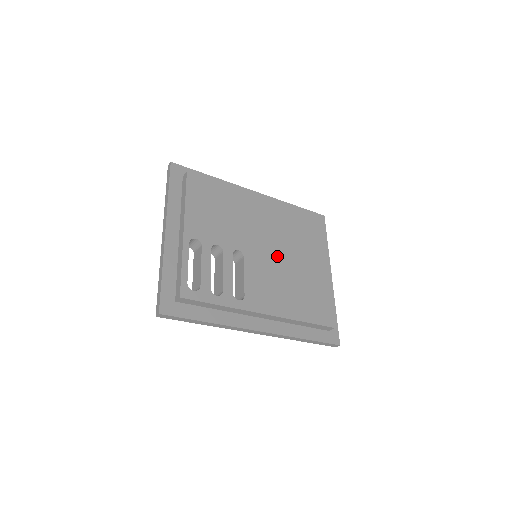
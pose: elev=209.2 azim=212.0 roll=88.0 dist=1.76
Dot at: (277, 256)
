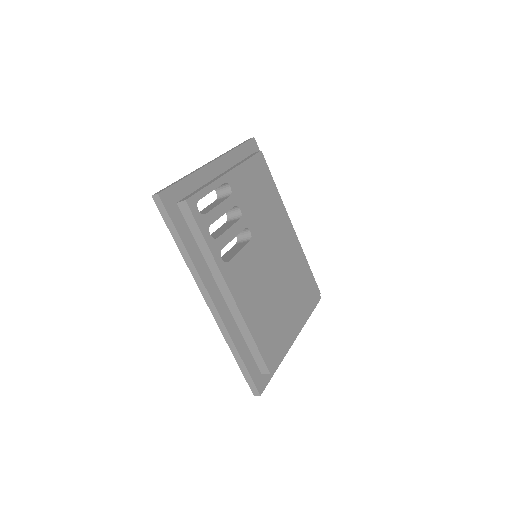
Dot at: (272, 271)
